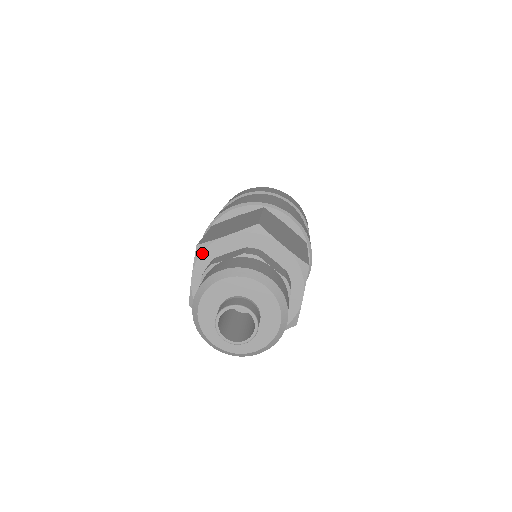
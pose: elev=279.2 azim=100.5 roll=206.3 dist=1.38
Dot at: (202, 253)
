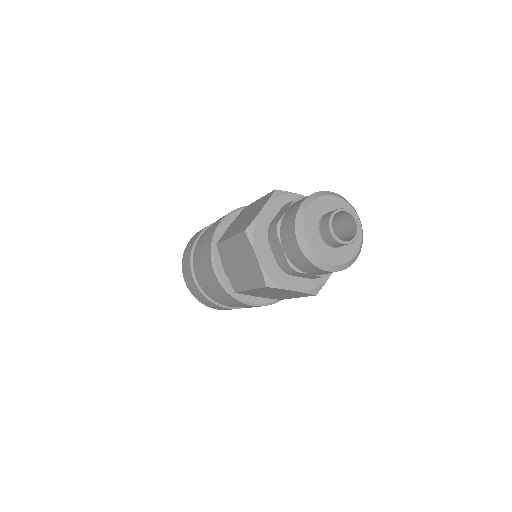
Dot at: (254, 233)
